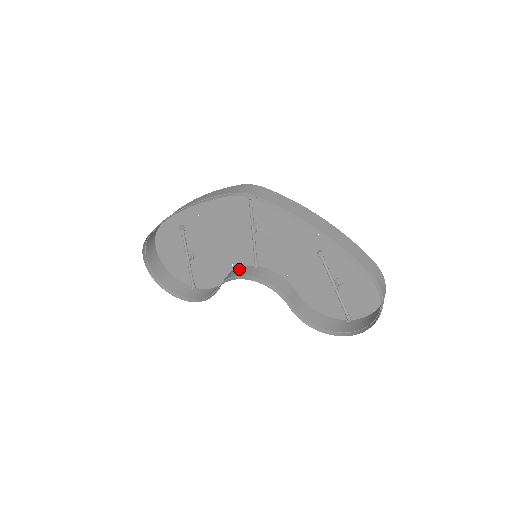
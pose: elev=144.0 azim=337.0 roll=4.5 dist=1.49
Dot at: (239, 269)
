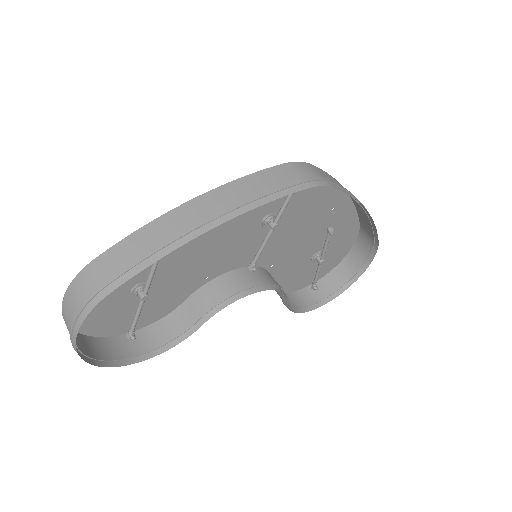
Dot at: (223, 281)
